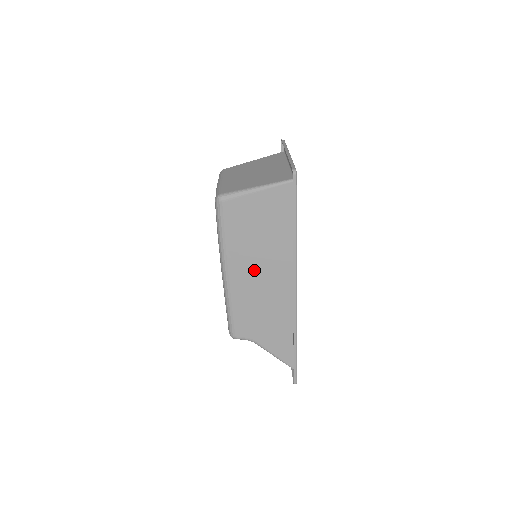
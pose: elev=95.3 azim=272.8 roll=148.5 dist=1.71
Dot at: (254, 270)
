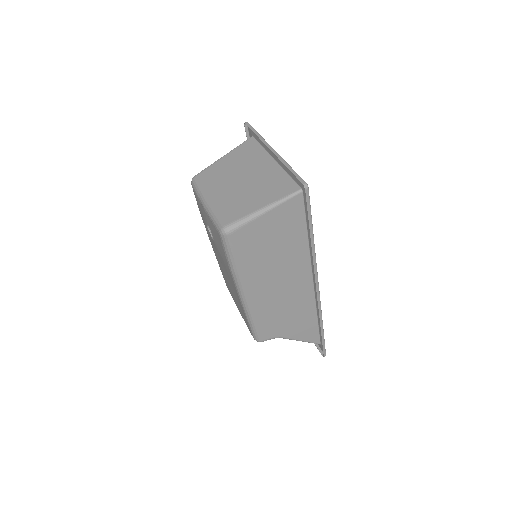
Dot at: (272, 282)
